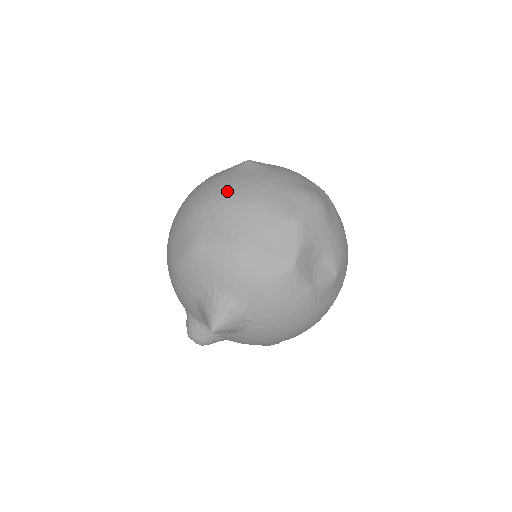
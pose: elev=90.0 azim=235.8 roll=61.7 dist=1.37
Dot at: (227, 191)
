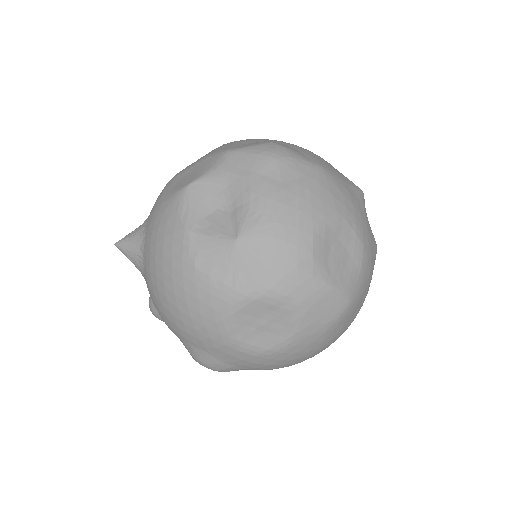
Dot at: occluded
